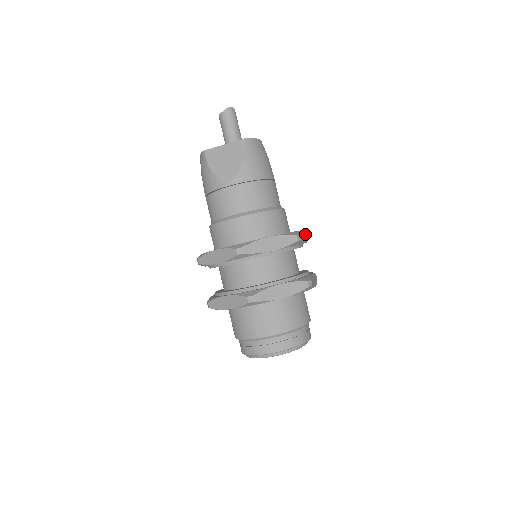
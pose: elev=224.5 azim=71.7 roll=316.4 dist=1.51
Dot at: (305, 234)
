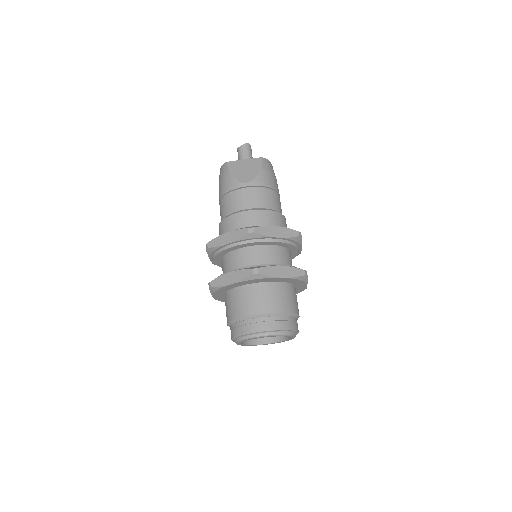
Dot at: occluded
